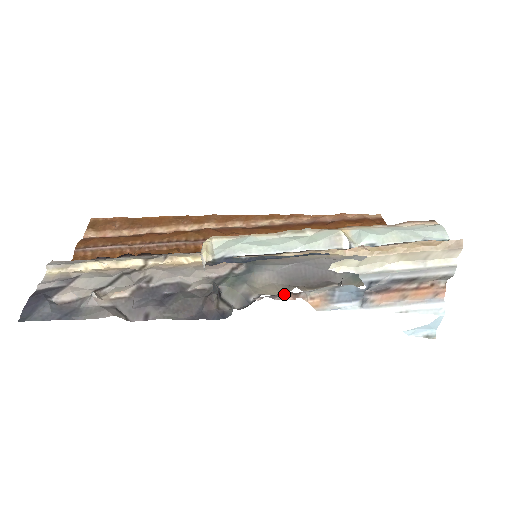
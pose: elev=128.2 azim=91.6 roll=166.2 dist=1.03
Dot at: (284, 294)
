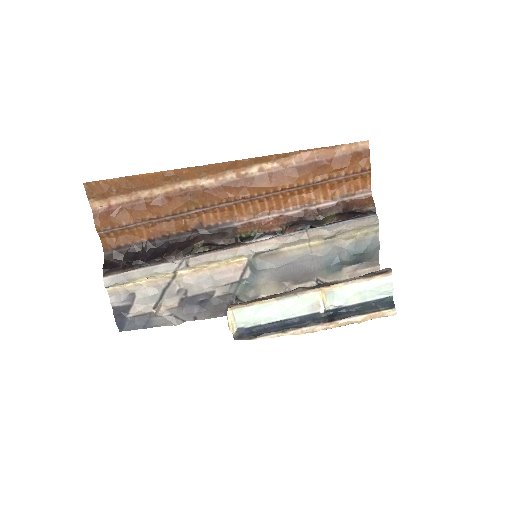
Dot at: occluded
